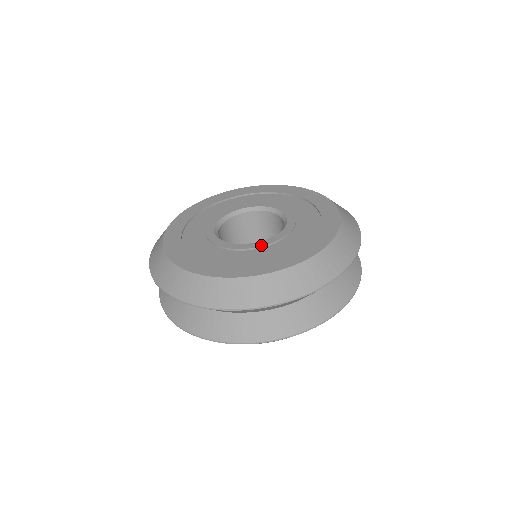
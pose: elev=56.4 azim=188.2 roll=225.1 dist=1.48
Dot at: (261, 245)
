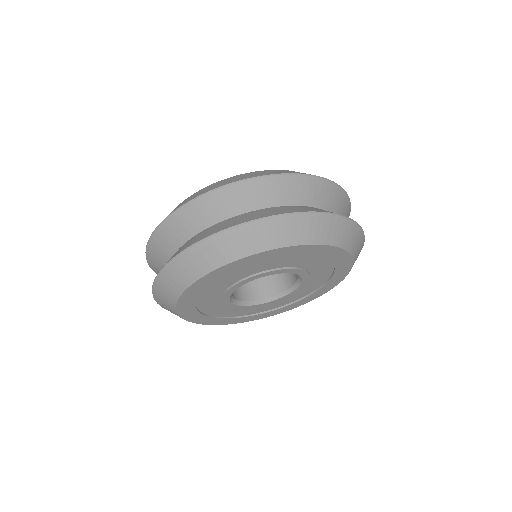
Dot at: occluded
